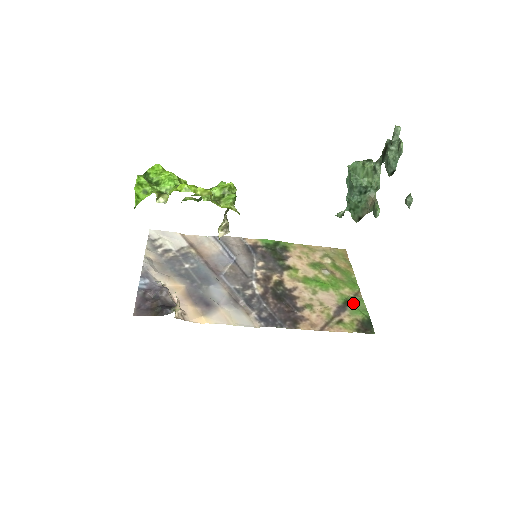
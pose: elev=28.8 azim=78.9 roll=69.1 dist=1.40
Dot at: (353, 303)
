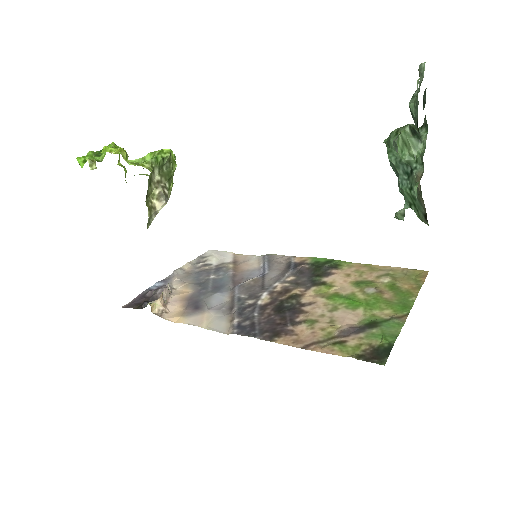
Dot at: (381, 326)
